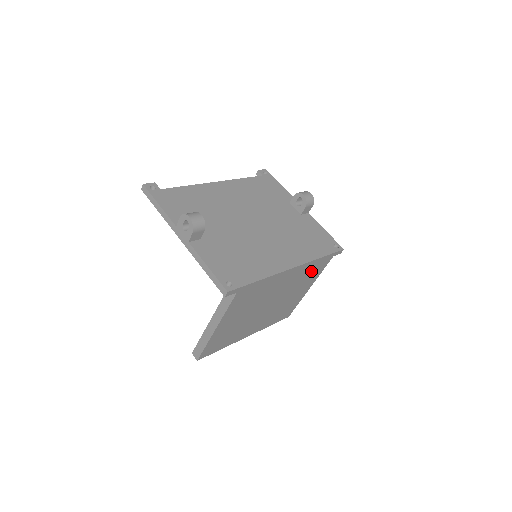
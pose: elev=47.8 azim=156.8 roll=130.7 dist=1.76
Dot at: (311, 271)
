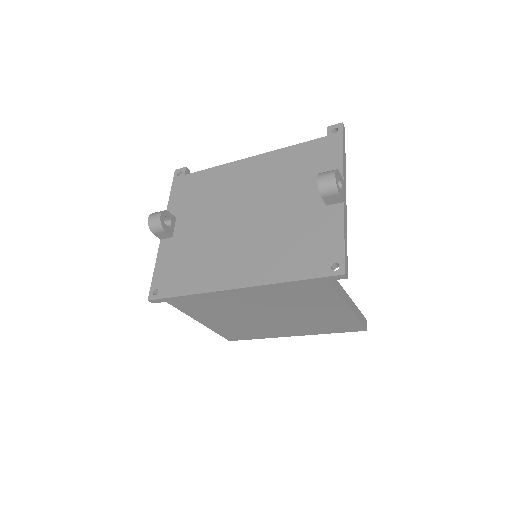
Dot at: (300, 293)
